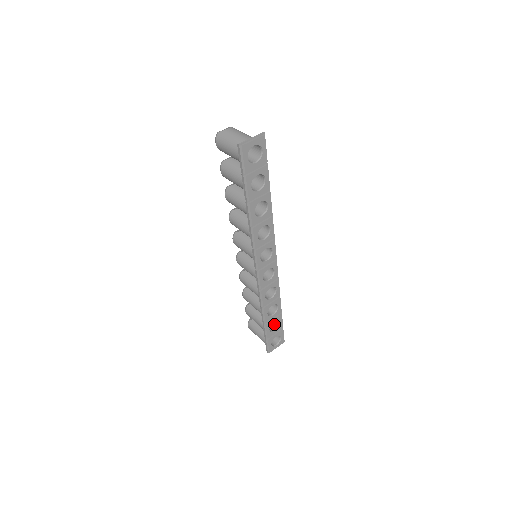
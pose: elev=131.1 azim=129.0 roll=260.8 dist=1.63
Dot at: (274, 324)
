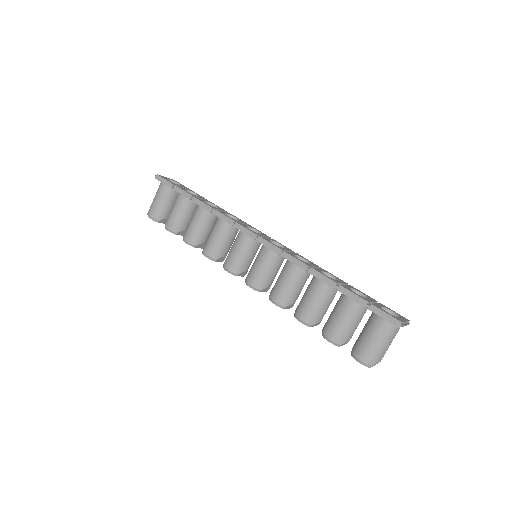
Dot at: occluded
